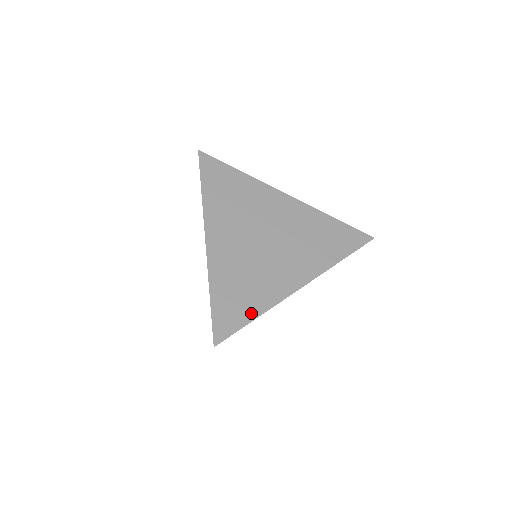
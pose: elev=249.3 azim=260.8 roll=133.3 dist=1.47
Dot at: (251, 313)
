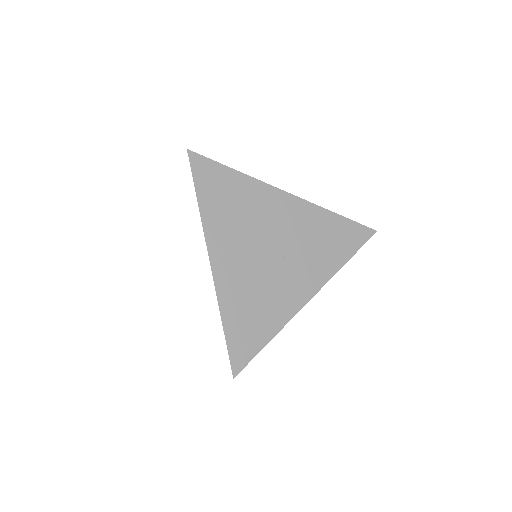
Dot at: (265, 336)
